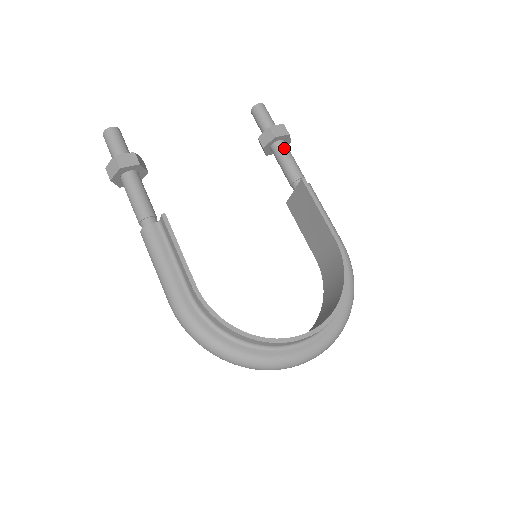
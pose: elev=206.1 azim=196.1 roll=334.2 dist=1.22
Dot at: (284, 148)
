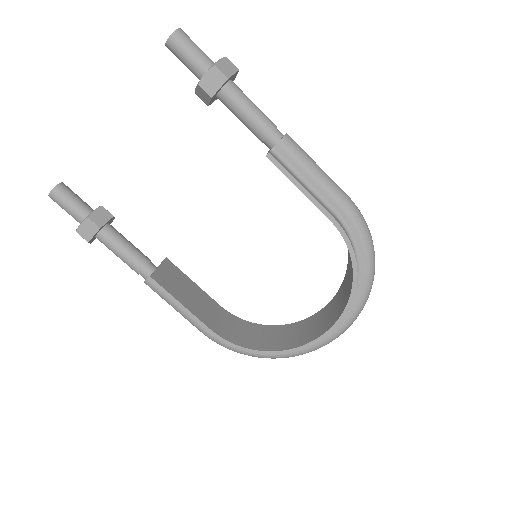
Dot at: (231, 99)
